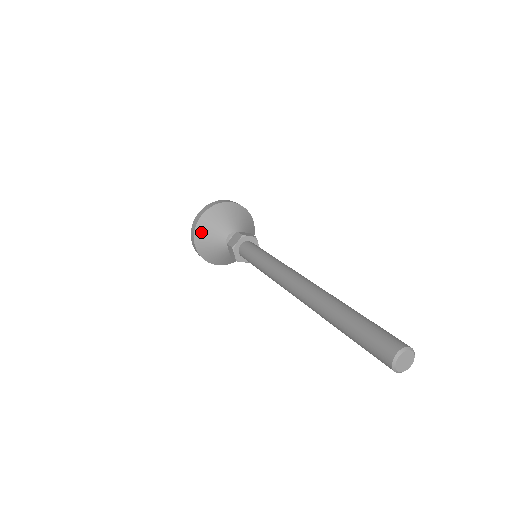
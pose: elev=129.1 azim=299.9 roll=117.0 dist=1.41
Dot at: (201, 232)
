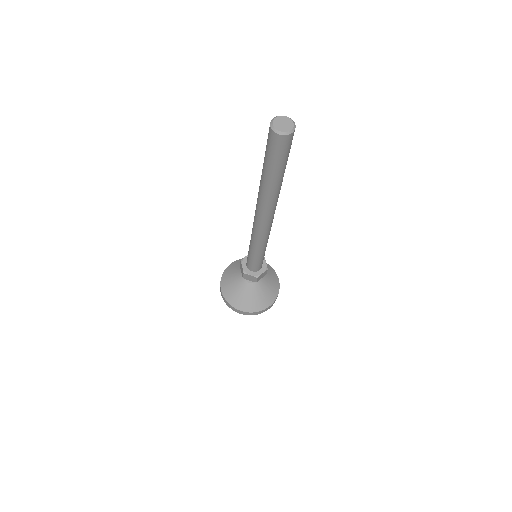
Dot at: (226, 275)
